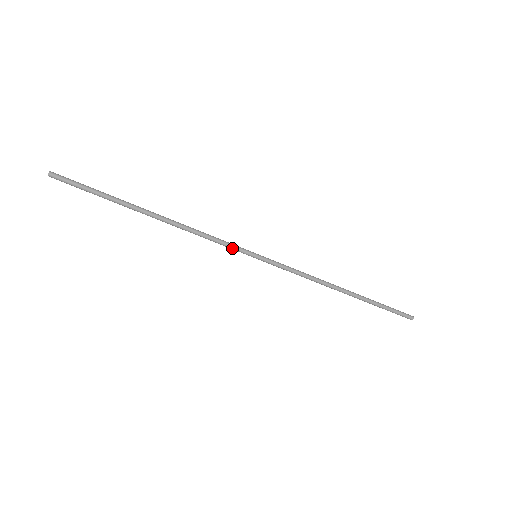
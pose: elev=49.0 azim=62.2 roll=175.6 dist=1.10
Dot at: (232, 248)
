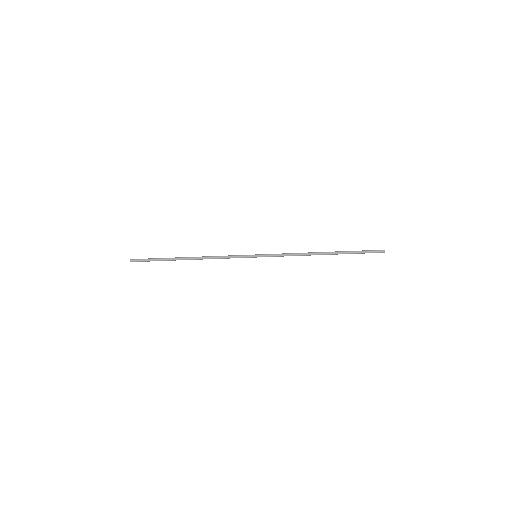
Dot at: occluded
